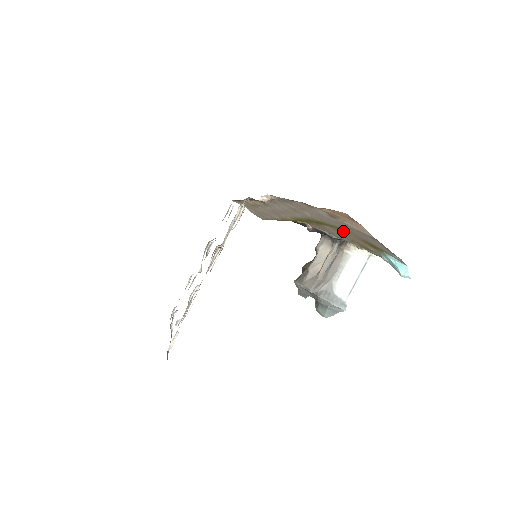
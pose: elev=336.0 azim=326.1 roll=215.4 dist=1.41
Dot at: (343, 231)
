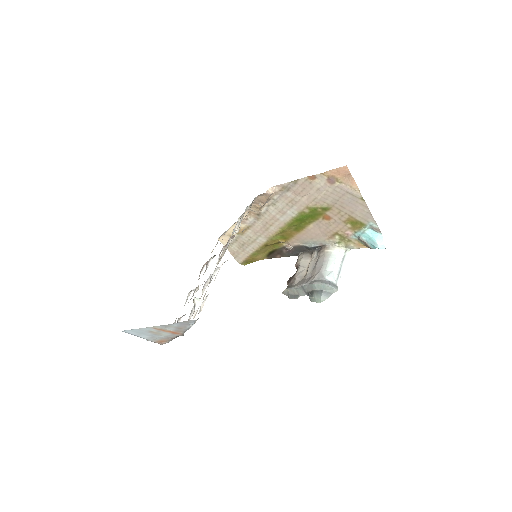
Dot at: (329, 218)
